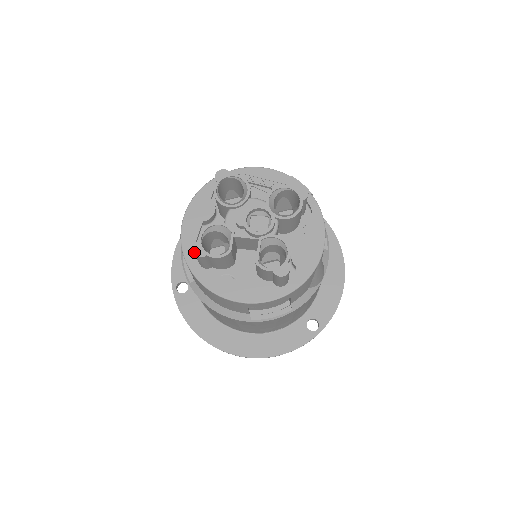
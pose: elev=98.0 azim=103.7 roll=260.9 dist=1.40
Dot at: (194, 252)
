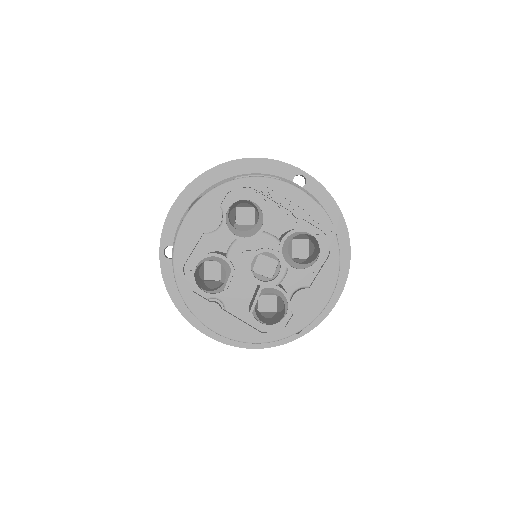
Dot at: (184, 282)
